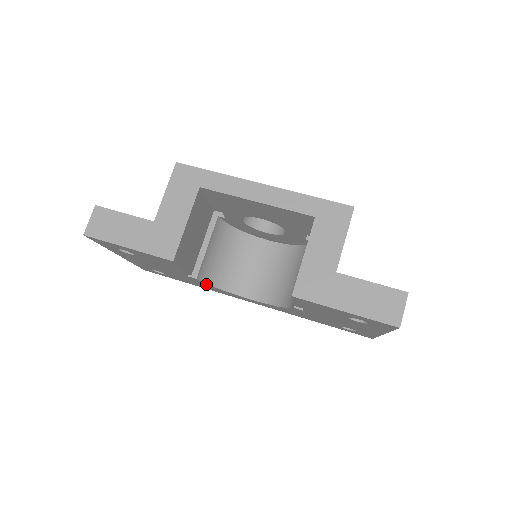
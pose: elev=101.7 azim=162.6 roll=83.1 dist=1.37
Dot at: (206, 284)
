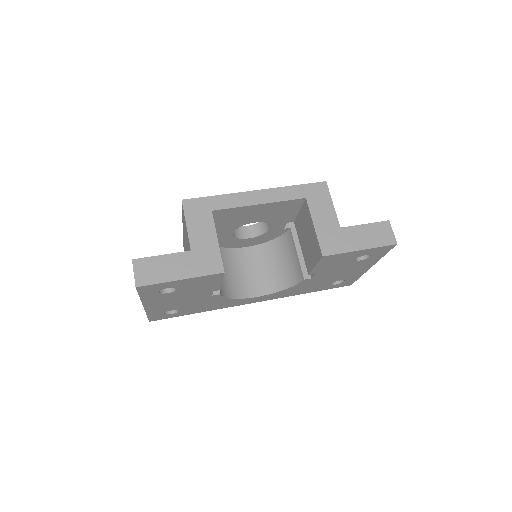
Dot at: (223, 299)
